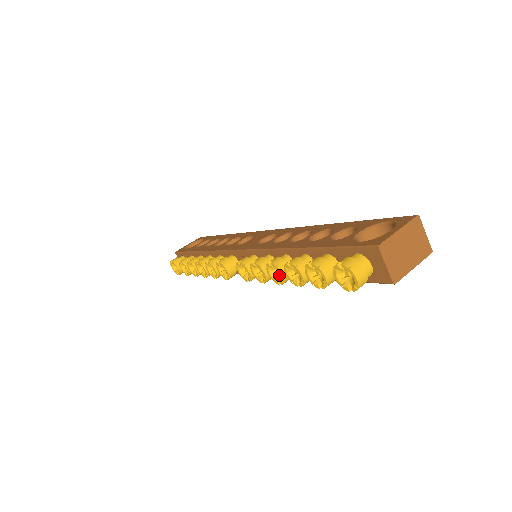
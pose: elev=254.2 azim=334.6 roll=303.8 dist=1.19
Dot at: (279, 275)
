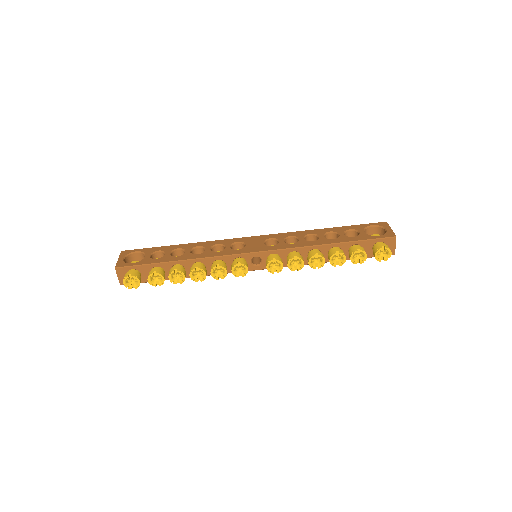
Dot at: (316, 263)
